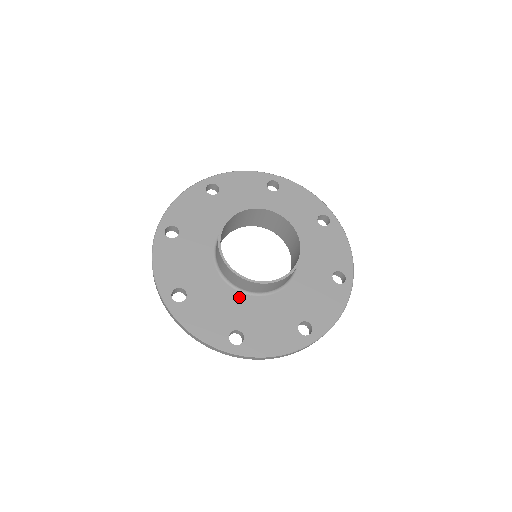
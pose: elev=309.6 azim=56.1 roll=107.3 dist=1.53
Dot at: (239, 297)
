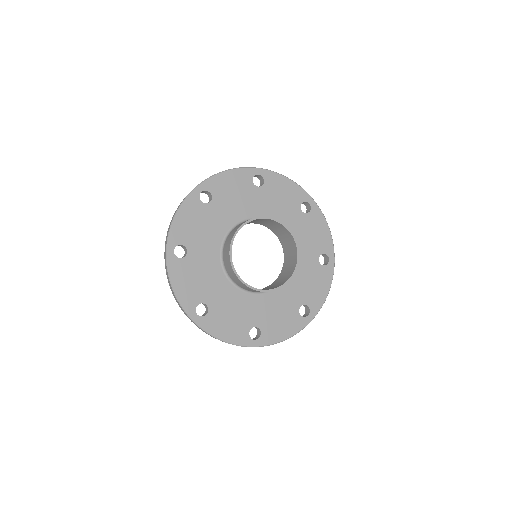
Dot at: (250, 298)
